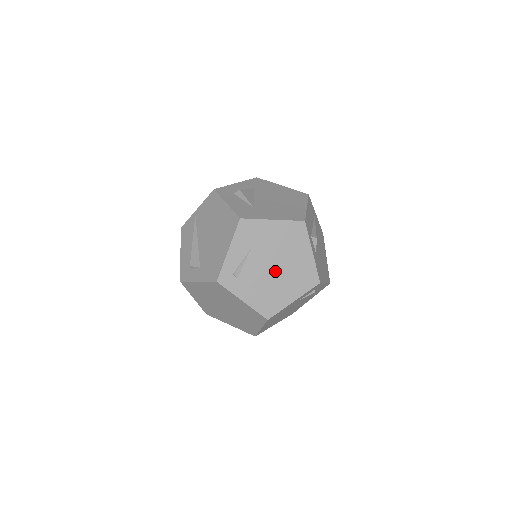
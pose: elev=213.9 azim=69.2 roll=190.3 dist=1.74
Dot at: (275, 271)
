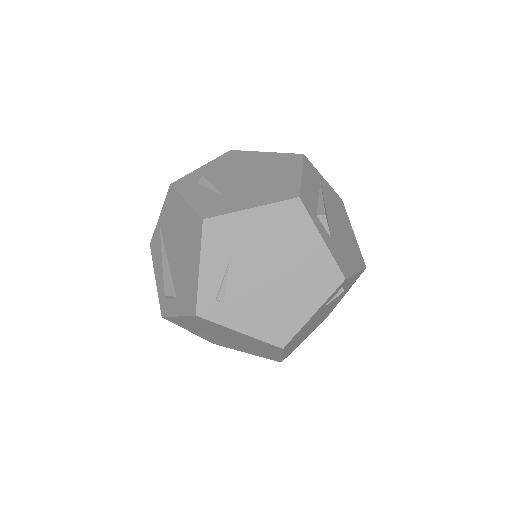
Dot at: (275, 279)
